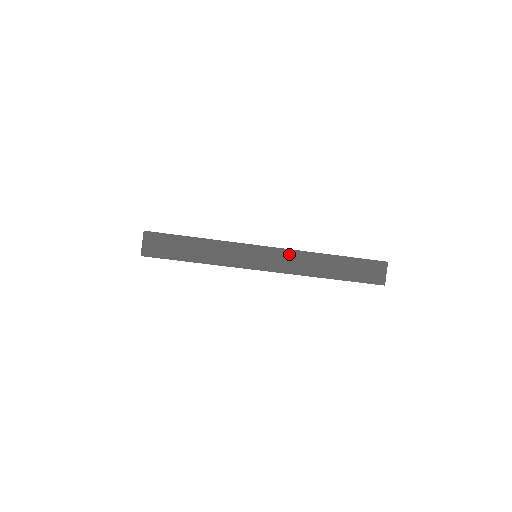
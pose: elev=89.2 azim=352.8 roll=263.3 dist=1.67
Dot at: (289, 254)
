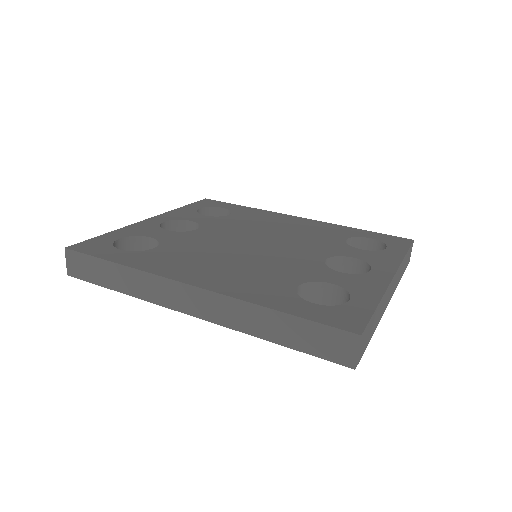
Dot at: (214, 298)
